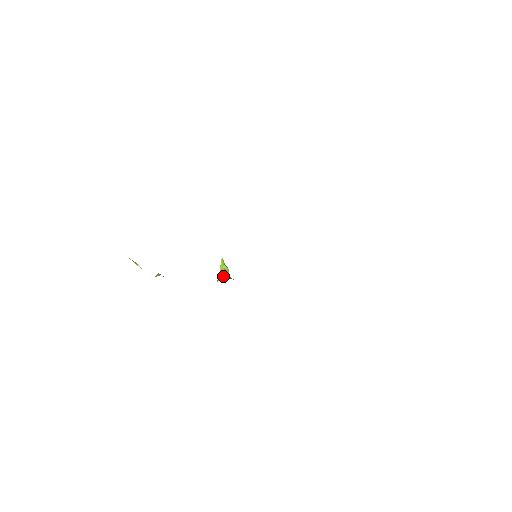
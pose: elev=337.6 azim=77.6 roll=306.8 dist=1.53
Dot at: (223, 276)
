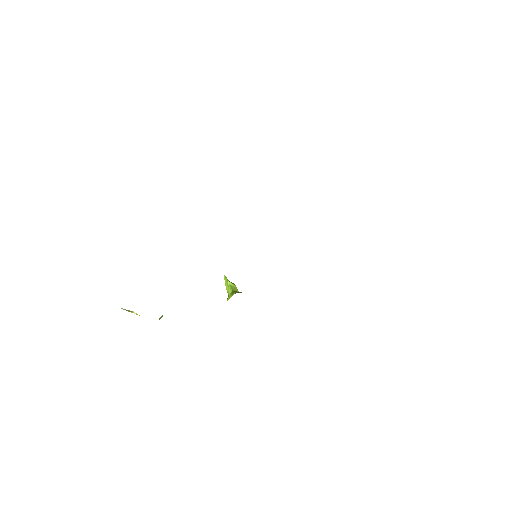
Dot at: (231, 293)
